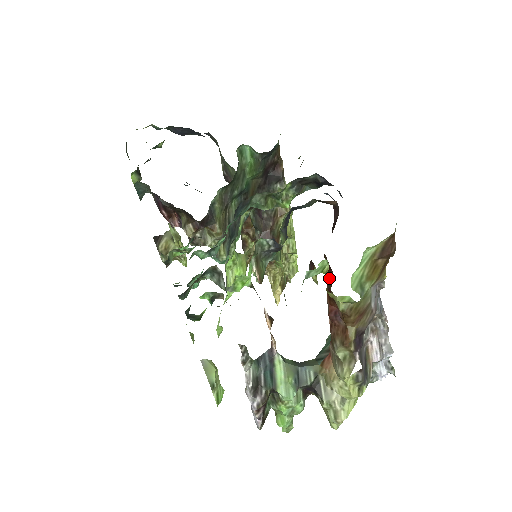
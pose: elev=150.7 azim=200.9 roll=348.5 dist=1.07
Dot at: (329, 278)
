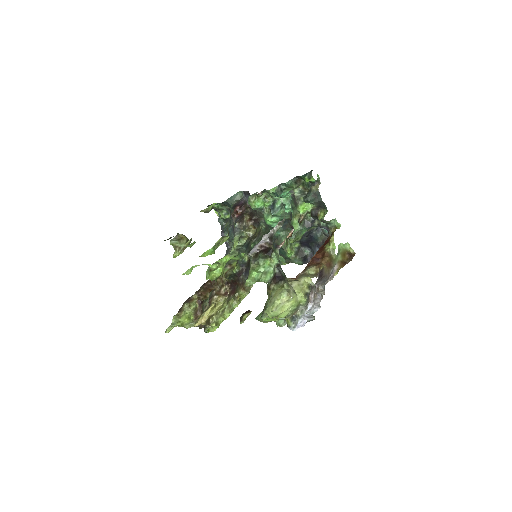
Dot at: occluded
